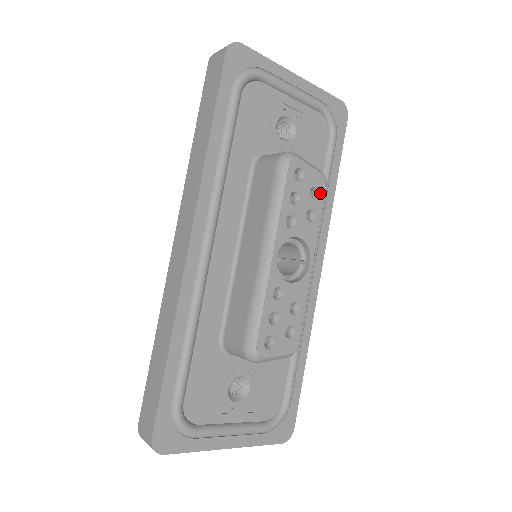
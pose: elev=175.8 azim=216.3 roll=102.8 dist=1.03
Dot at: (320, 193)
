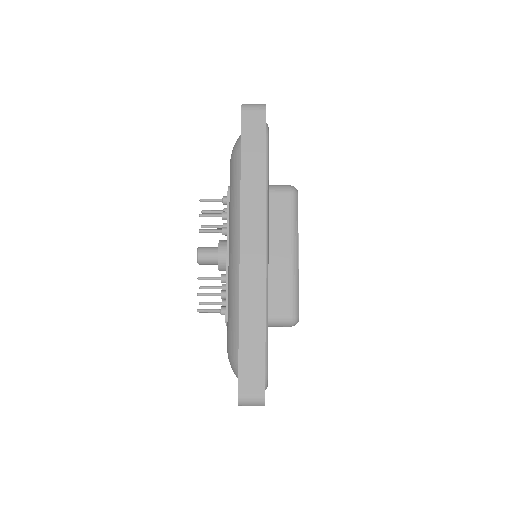
Dot at: occluded
